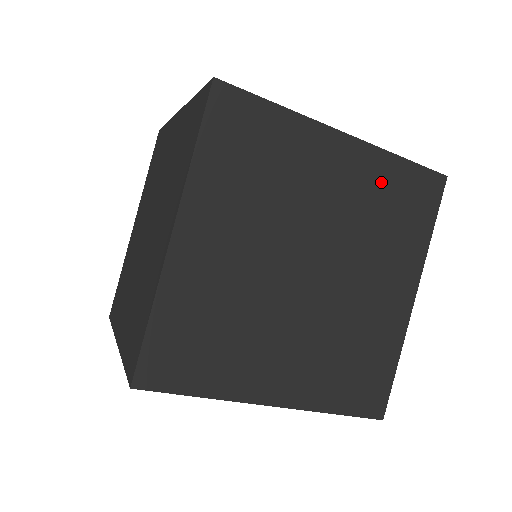
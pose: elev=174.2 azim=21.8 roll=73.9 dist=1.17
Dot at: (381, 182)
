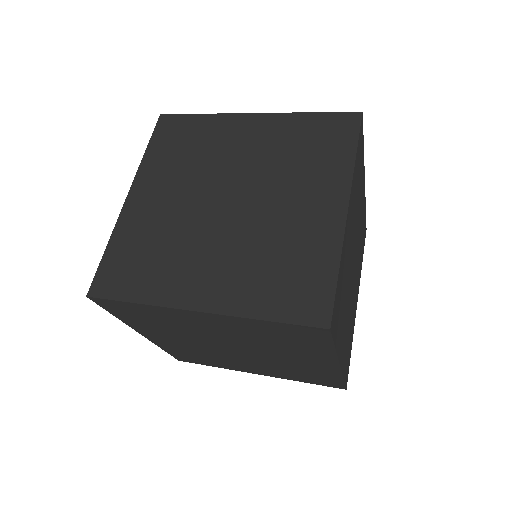
Dot at: (291, 132)
